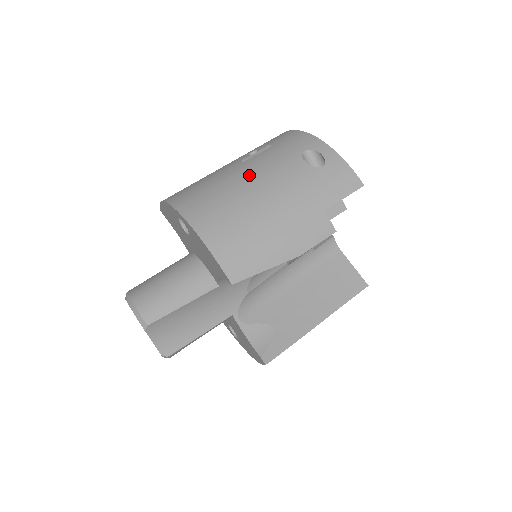
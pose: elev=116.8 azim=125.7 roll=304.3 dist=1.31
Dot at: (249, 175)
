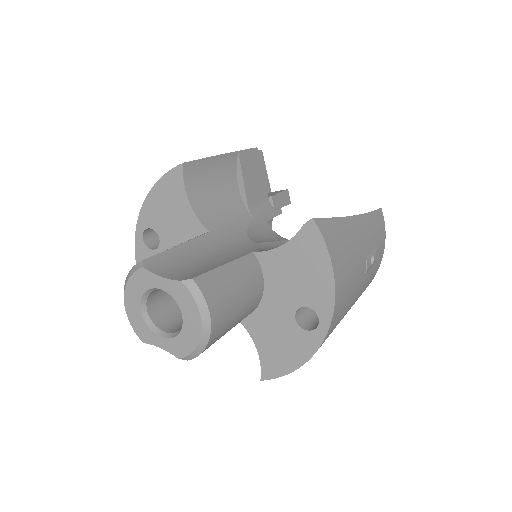
Dot at: occluded
